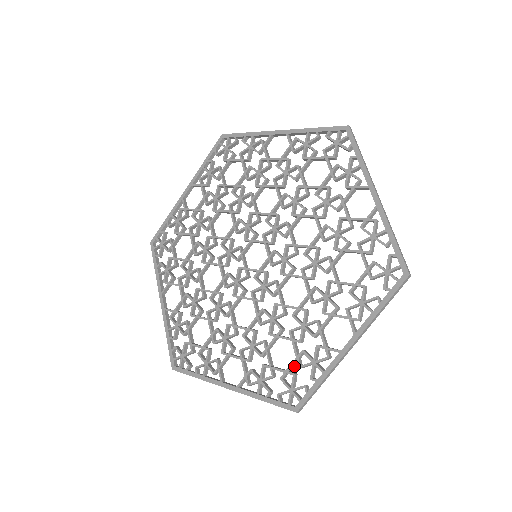
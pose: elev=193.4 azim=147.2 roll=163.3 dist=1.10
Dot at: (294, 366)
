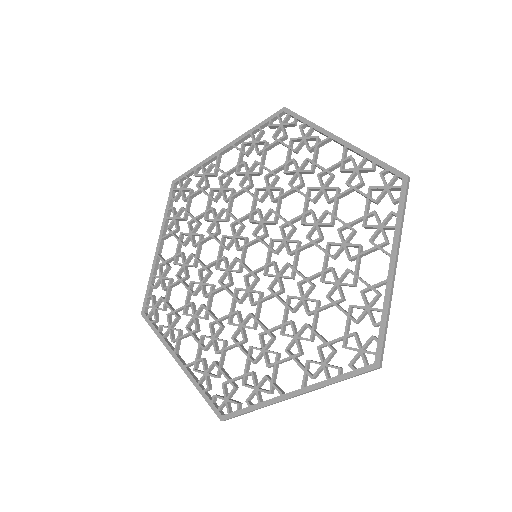
Dot at: (239, 379)
